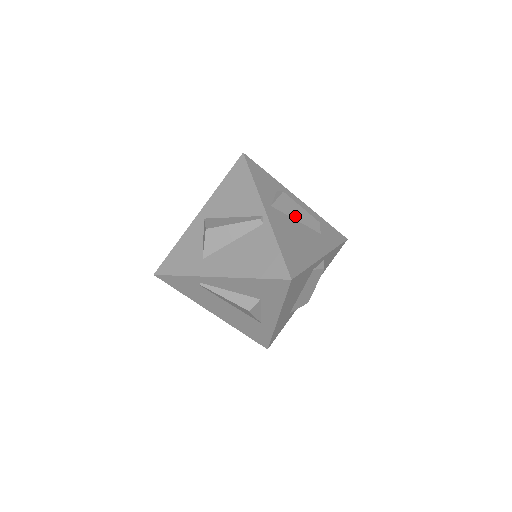
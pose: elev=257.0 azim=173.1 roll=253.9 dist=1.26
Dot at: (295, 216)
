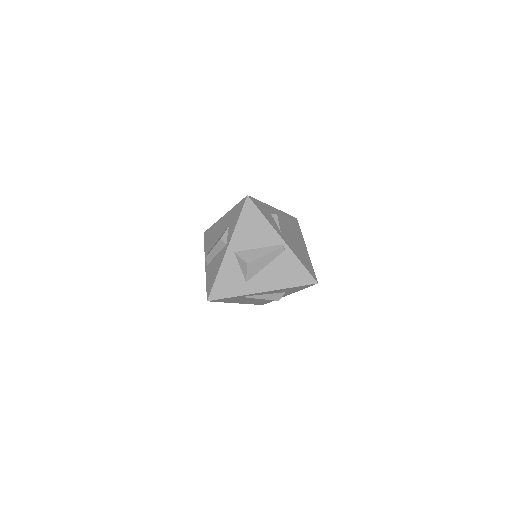
Dot at: (286, 228)
